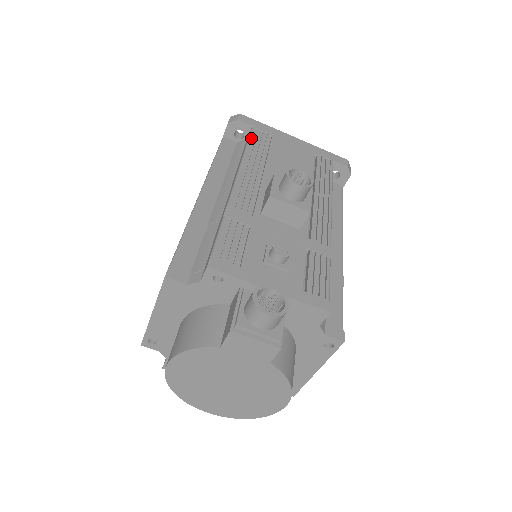
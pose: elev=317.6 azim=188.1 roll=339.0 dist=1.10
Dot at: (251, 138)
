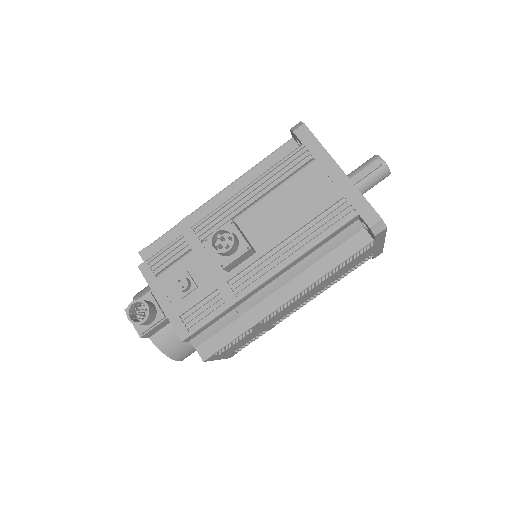
Dot at: (283, 160)
